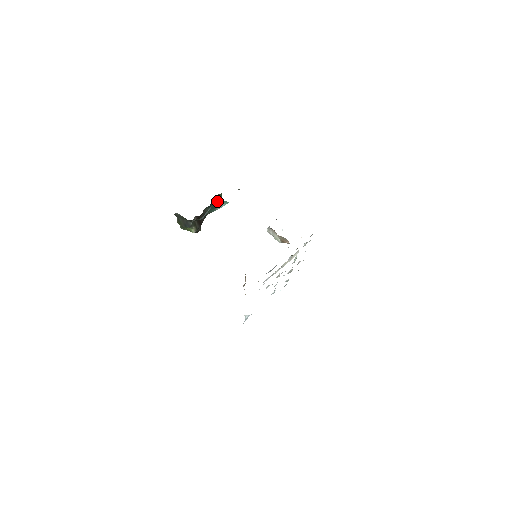
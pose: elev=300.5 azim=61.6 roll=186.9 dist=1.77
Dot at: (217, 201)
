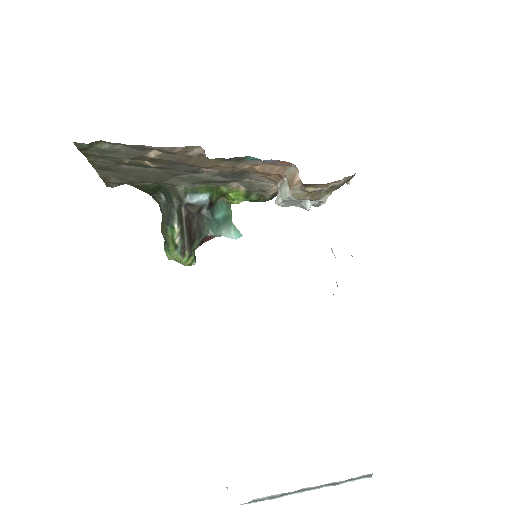
Dot at: (223, 217)
